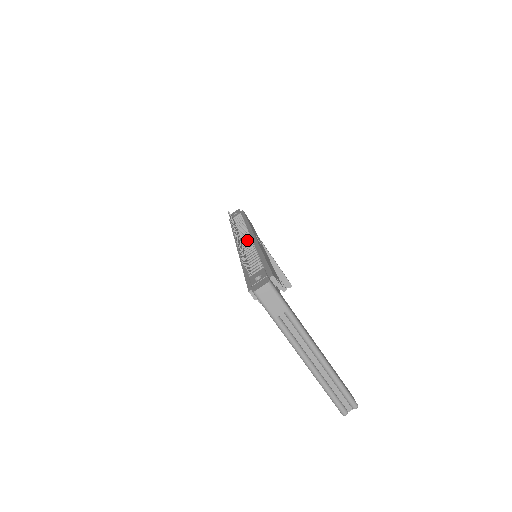
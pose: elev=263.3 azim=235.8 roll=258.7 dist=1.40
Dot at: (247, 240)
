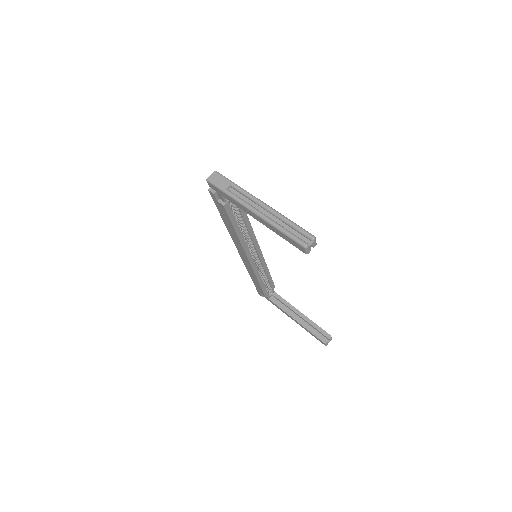
Dot at: occluded
